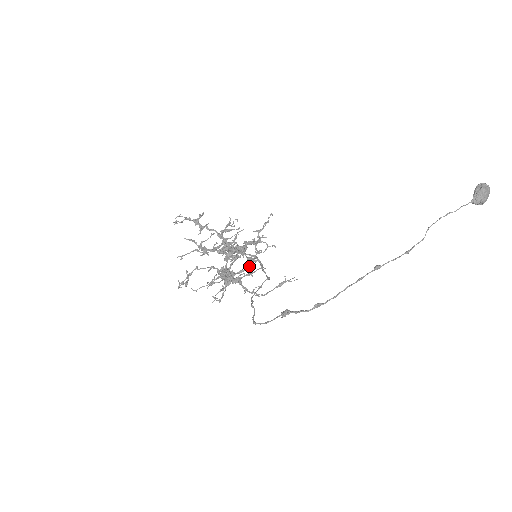
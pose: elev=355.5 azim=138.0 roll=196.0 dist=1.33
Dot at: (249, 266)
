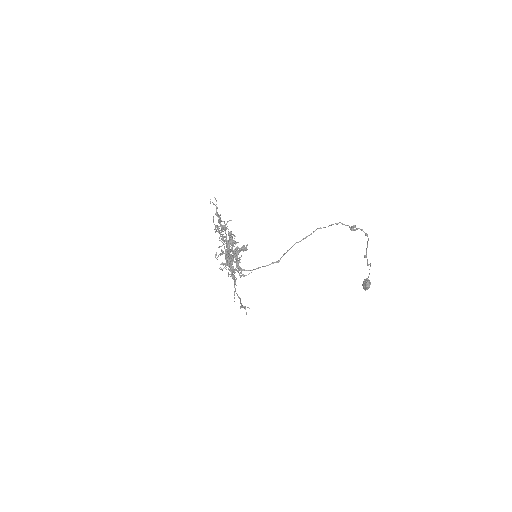
Dot at: occluded
